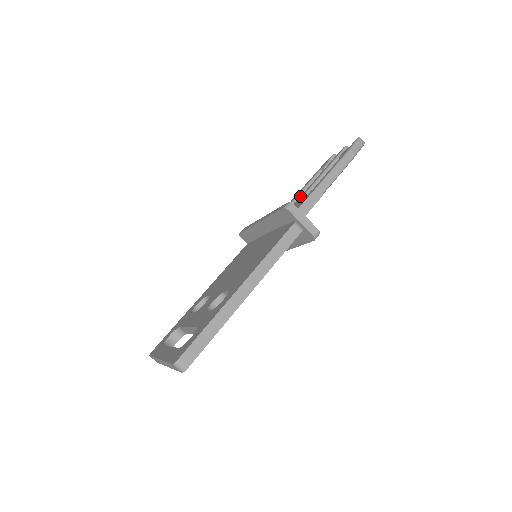
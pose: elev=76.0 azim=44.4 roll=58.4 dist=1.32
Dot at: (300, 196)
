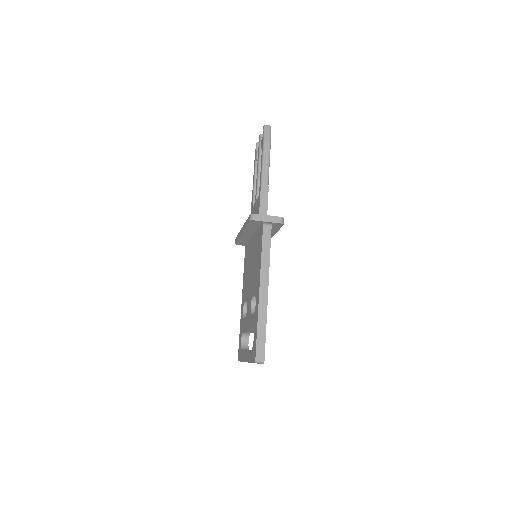
Dot at: occluded
